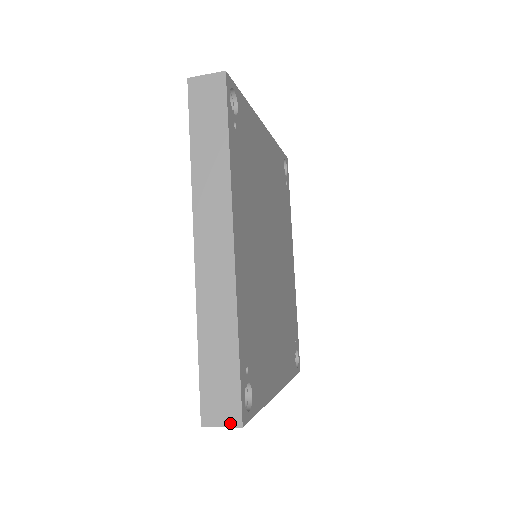
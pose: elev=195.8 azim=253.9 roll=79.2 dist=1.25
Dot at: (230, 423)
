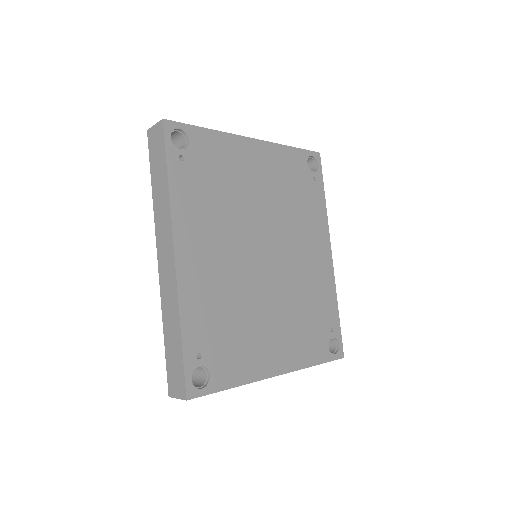
Dot at: (181, 396)
